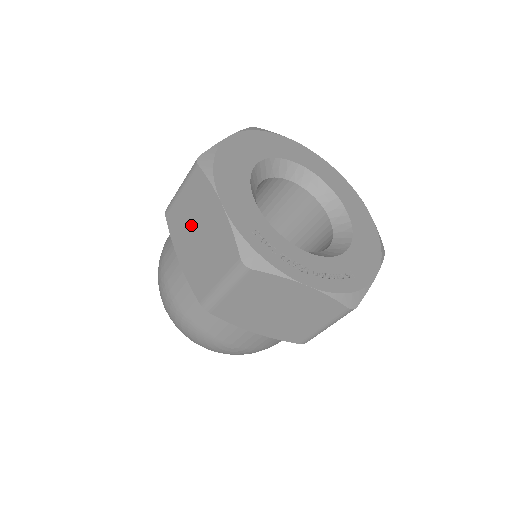
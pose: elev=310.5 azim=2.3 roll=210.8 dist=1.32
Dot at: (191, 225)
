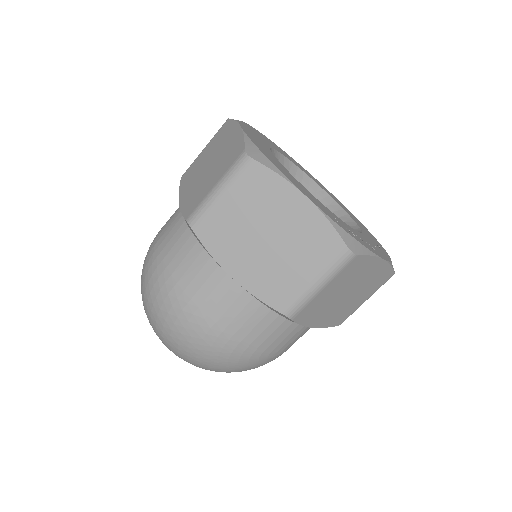
Dot at: (250, 230)
